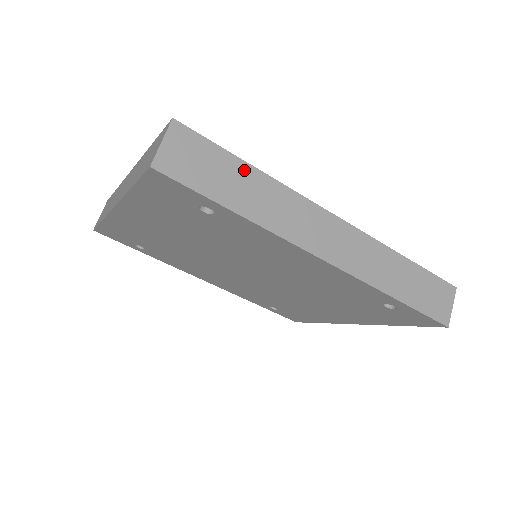
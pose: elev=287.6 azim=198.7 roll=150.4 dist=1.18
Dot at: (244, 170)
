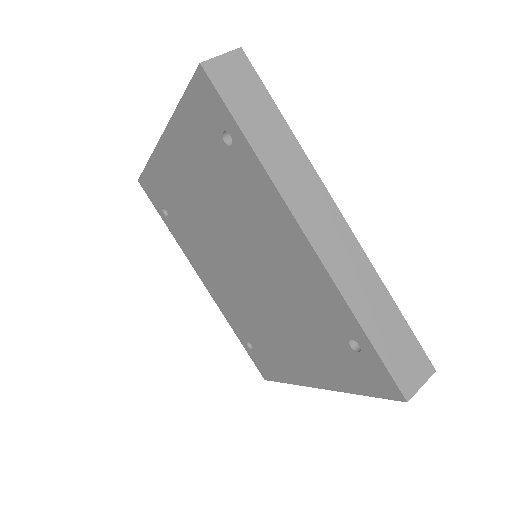
Dot at: (277, 120)
